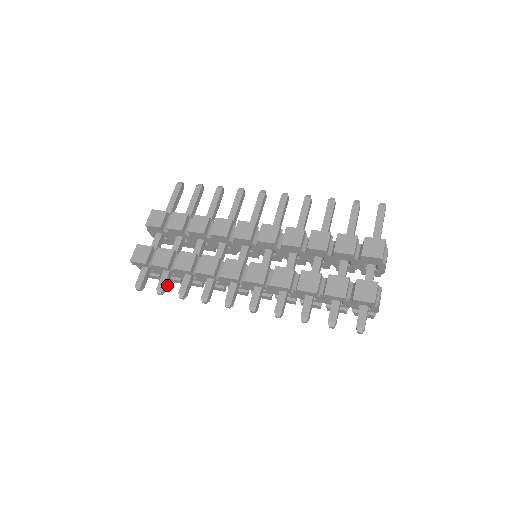
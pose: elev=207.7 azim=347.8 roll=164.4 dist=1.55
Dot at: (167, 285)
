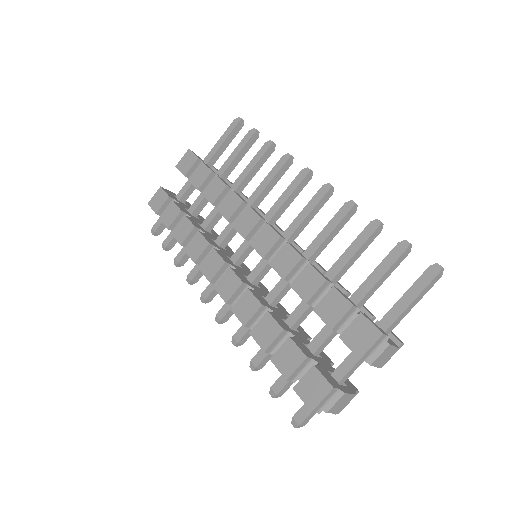
Dot at: (175, 242)
